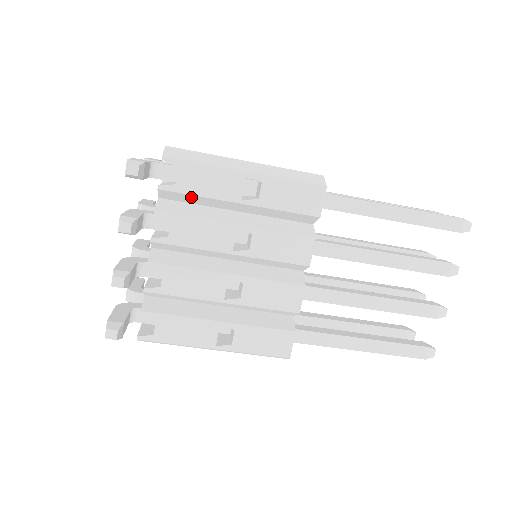
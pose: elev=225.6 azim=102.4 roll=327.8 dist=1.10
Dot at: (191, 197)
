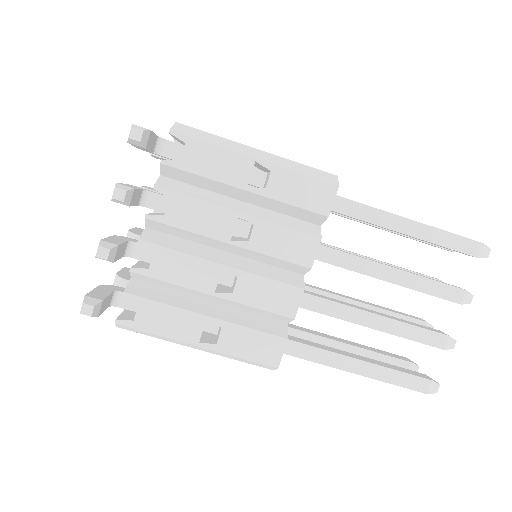
Dot at: (194, 177)
